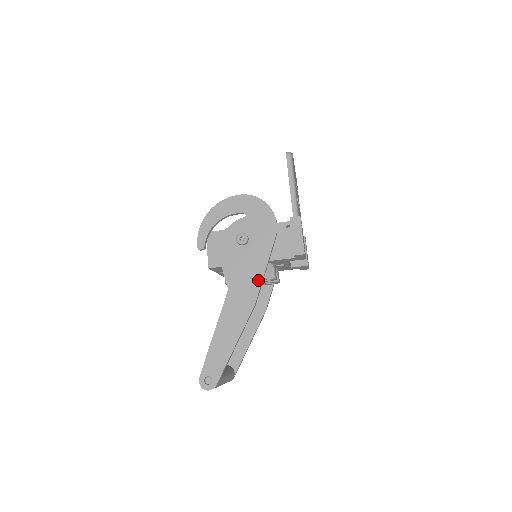
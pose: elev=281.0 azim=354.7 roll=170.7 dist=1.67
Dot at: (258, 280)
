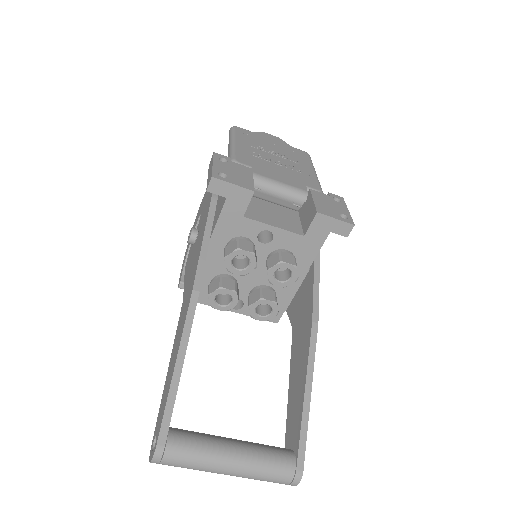
Dot at: (197, 260)
